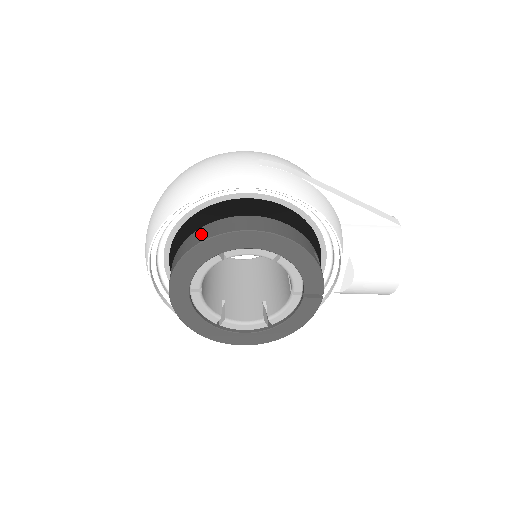
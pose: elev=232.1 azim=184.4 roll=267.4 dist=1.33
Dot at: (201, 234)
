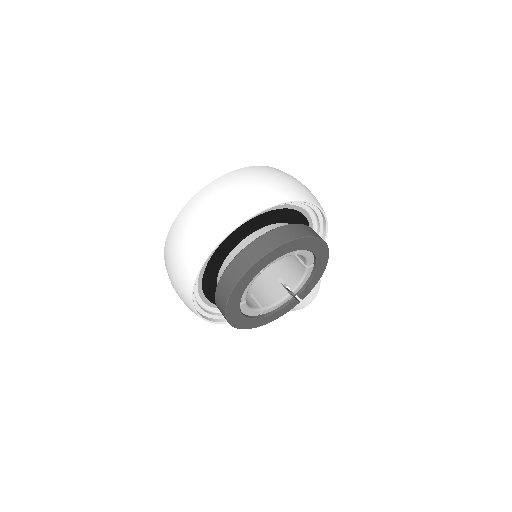
Dot at: (297, 230)
